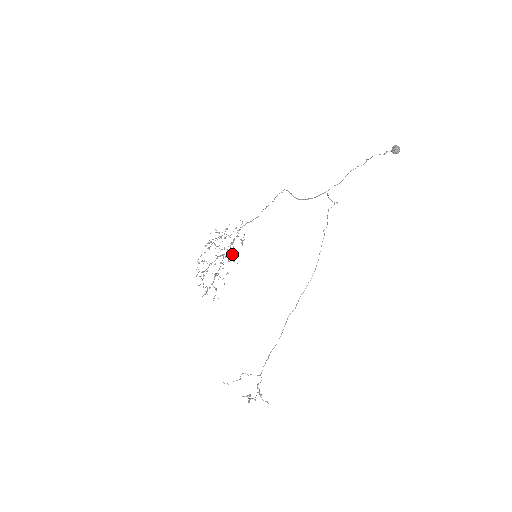
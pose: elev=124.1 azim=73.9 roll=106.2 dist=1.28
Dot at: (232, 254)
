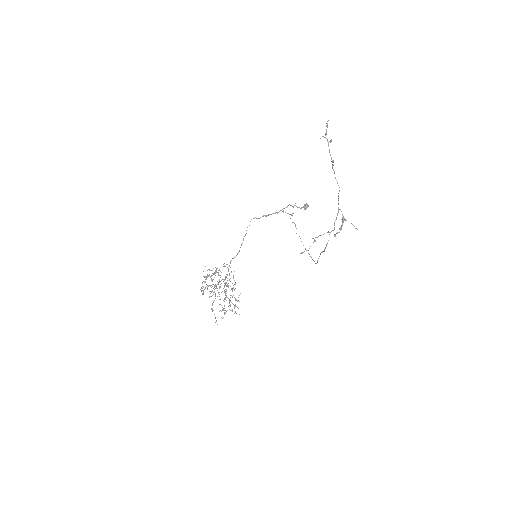
Dot at: occluded
